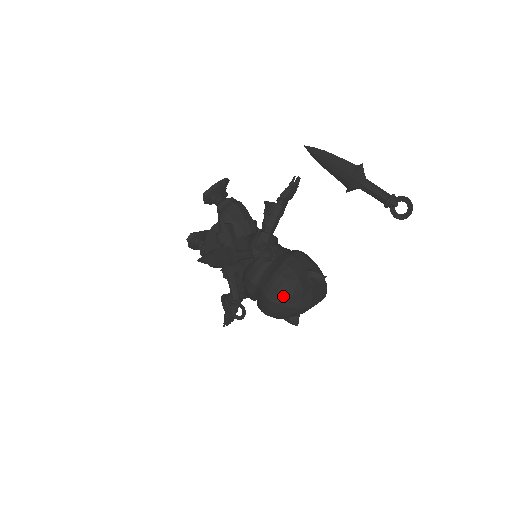
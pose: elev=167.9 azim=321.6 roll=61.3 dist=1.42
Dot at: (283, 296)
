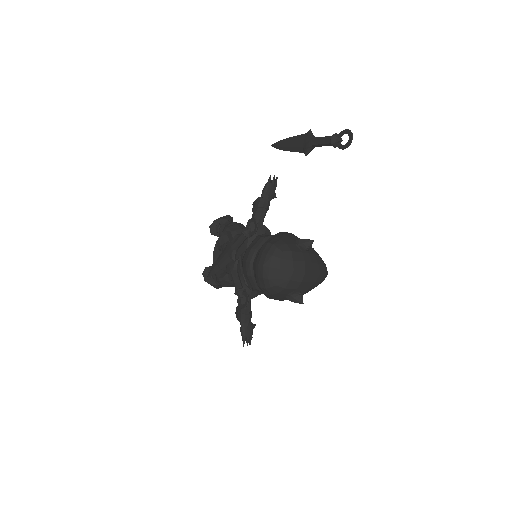
Dot at: (273, 258)
